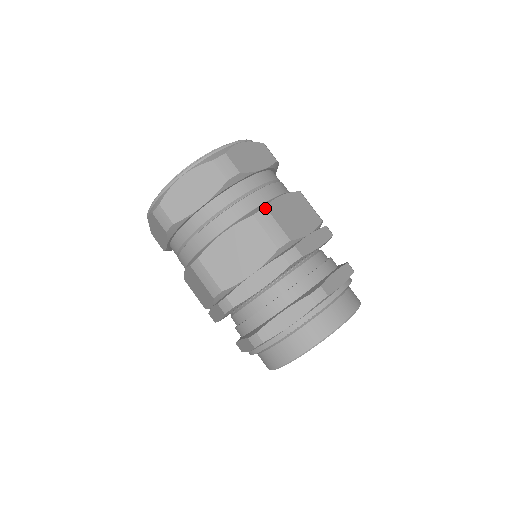
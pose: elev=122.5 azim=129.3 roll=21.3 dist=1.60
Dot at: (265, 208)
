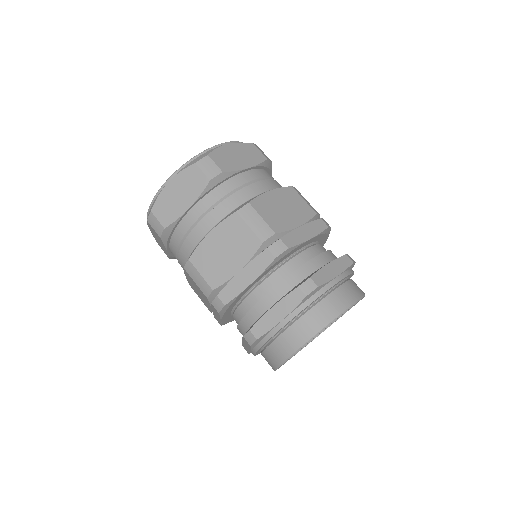
Dot at: (248, 204)
